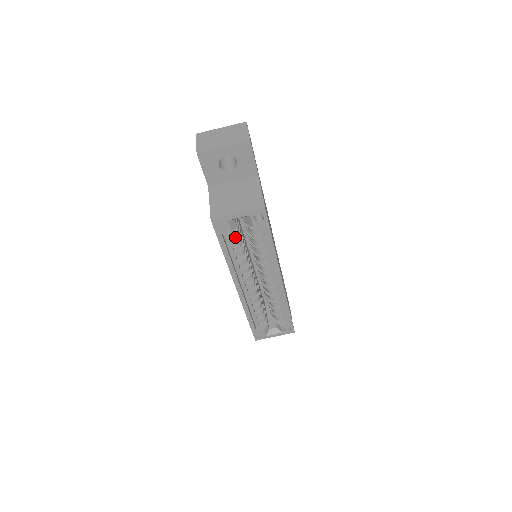
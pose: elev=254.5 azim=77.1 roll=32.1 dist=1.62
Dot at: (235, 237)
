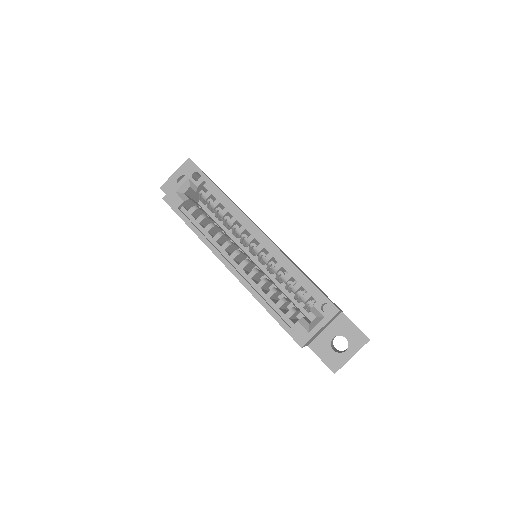
Dot at: occluded
